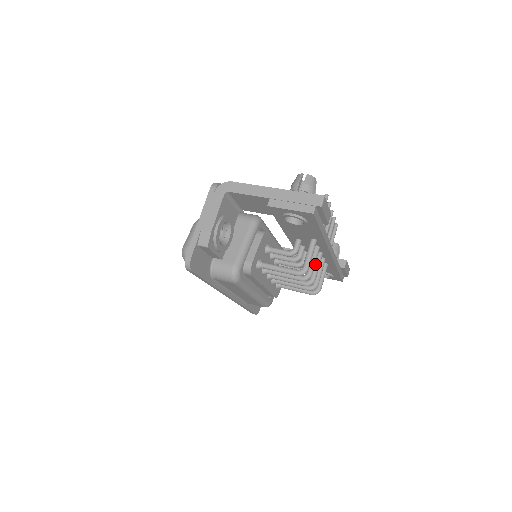
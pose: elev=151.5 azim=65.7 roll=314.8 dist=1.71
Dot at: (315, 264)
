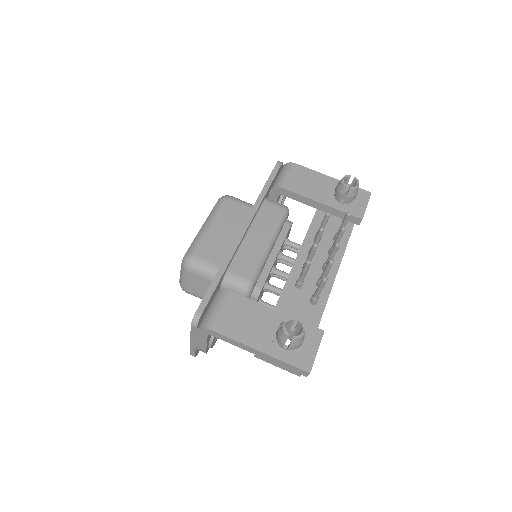
Dot at: occluded
